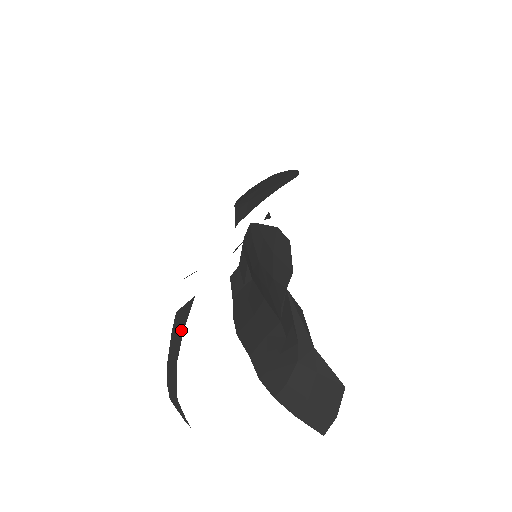
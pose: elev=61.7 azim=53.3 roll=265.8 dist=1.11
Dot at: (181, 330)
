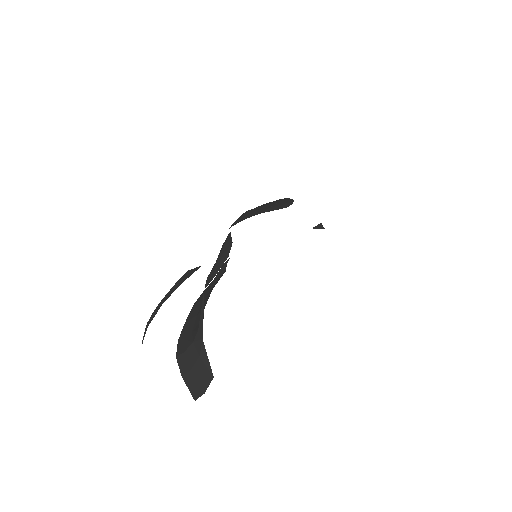
Dot at: (179, 284)
